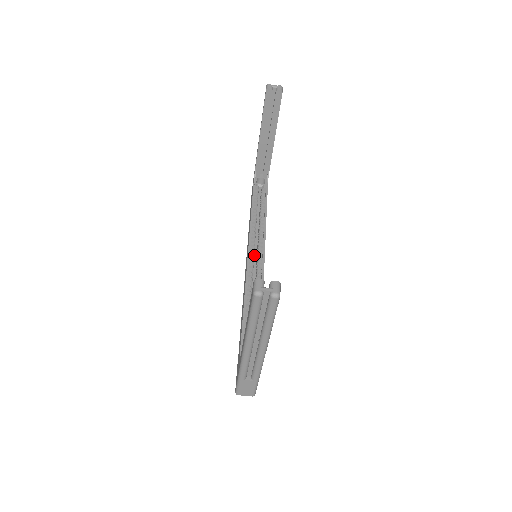
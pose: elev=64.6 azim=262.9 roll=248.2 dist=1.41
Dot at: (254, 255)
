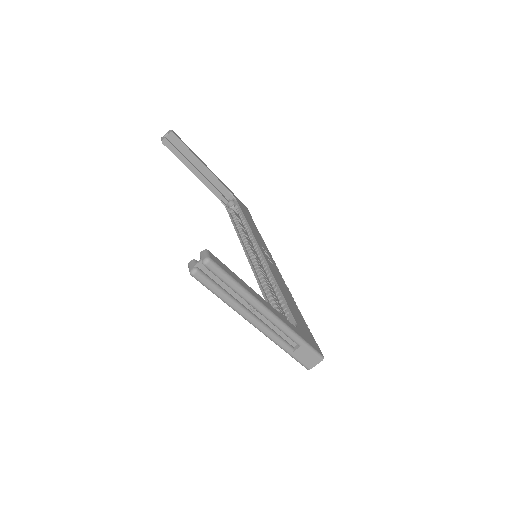
Dot at: occluded
